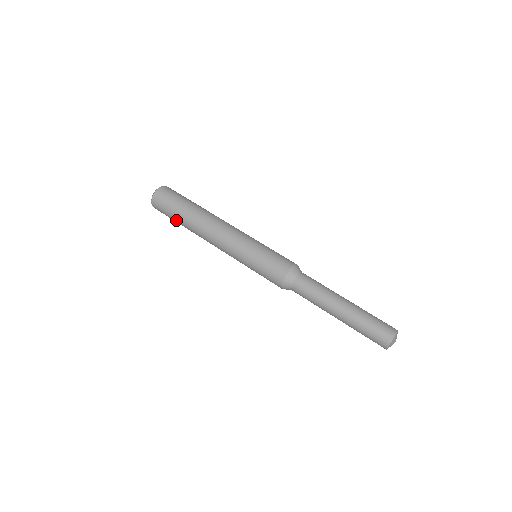
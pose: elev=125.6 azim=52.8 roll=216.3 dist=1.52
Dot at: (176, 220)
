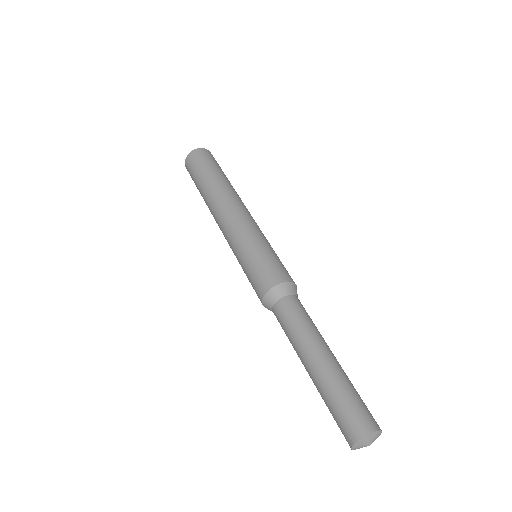
Dot at: occluded
